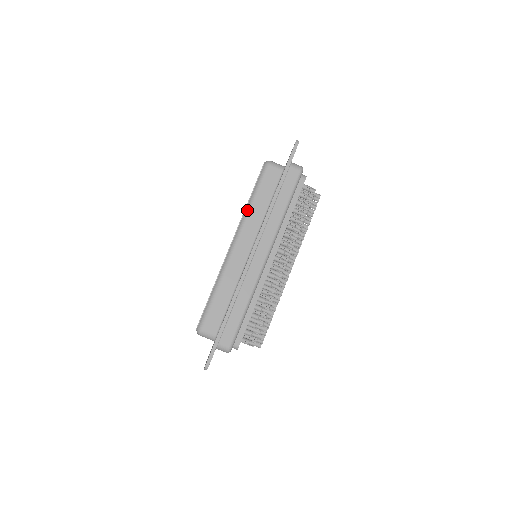
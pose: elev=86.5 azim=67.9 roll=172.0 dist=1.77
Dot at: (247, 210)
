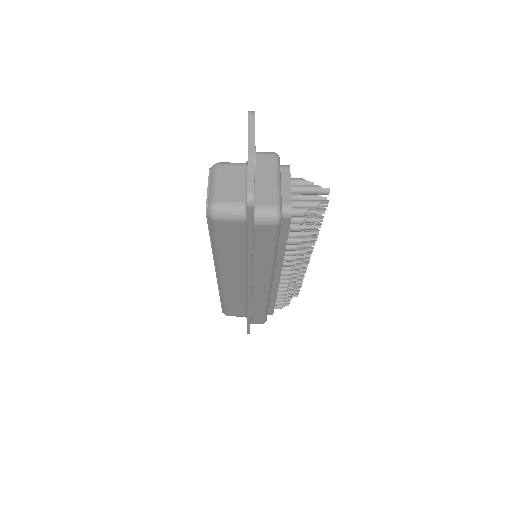
Dot at: (216, 258)
